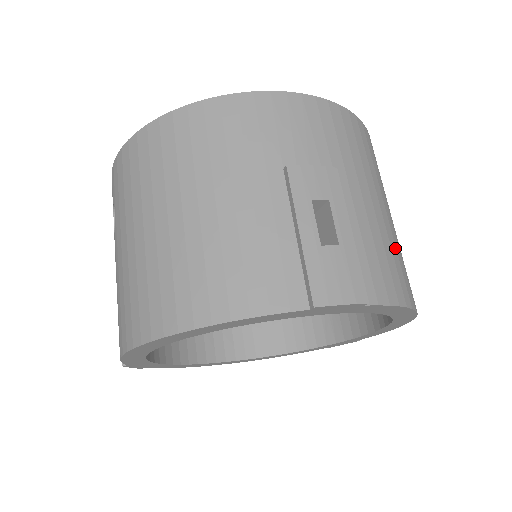
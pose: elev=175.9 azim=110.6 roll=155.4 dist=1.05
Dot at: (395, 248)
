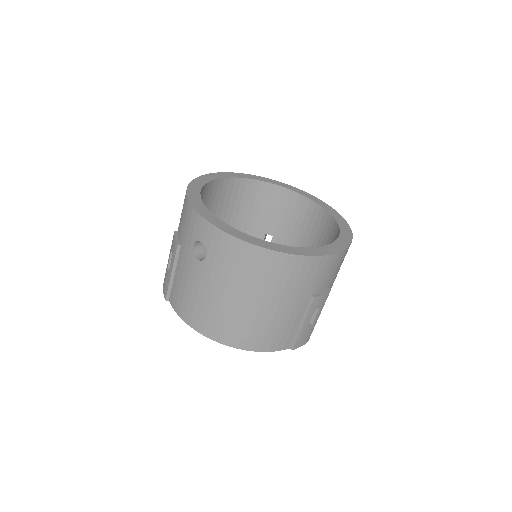
Dot at: occluded
